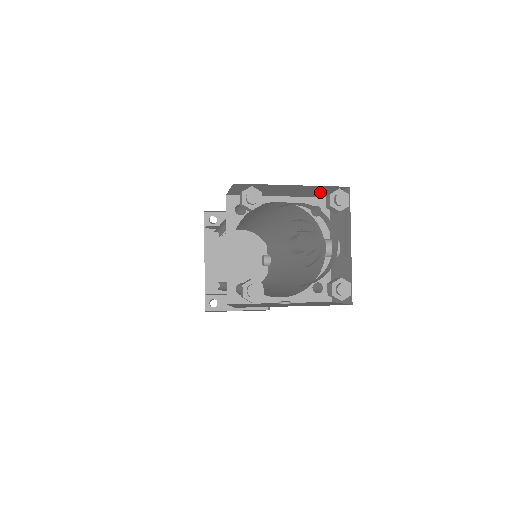
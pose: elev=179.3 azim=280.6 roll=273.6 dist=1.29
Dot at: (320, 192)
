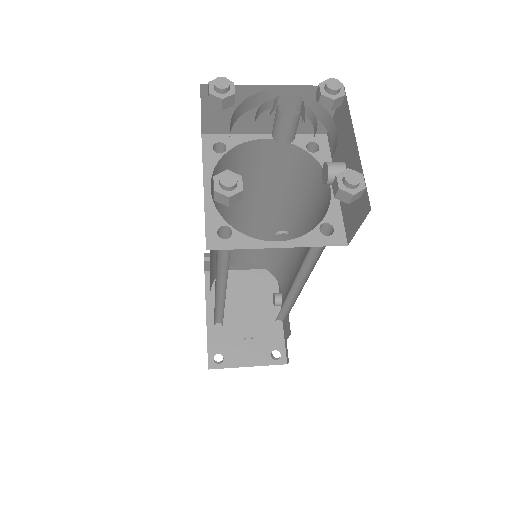
Dot at: occluded
